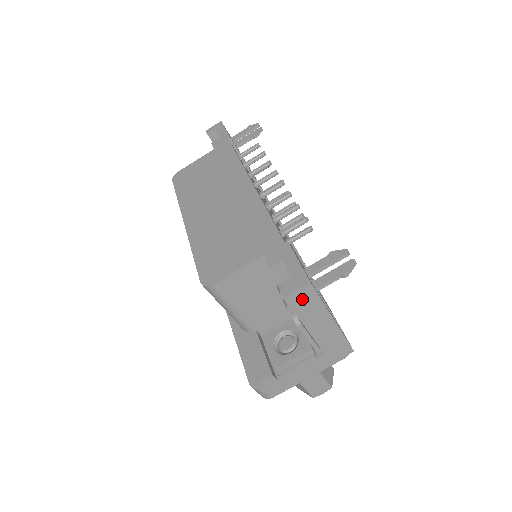
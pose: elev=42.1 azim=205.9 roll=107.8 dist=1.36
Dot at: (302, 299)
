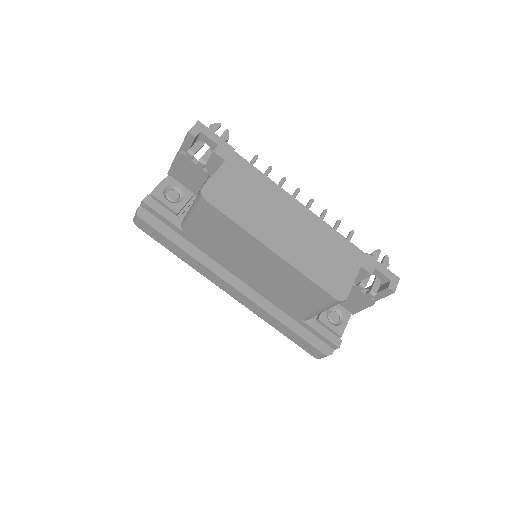
Dot at: occluded
